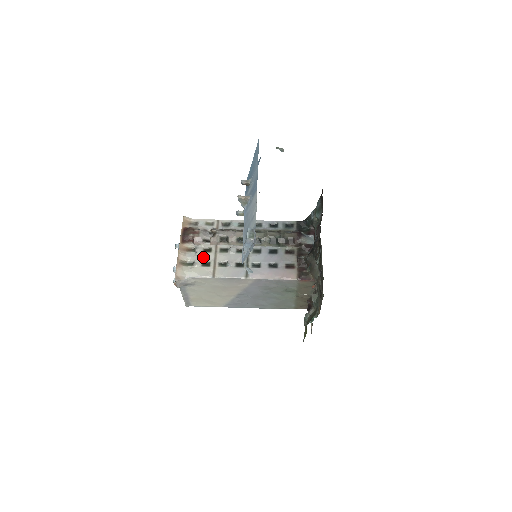
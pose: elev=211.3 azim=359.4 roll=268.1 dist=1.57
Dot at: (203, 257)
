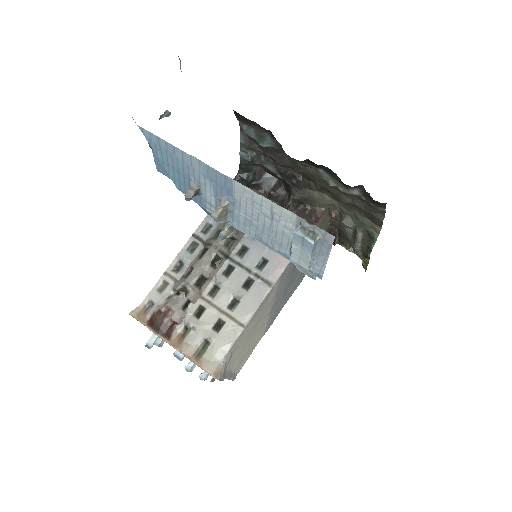
Dot at: (206, 323)
